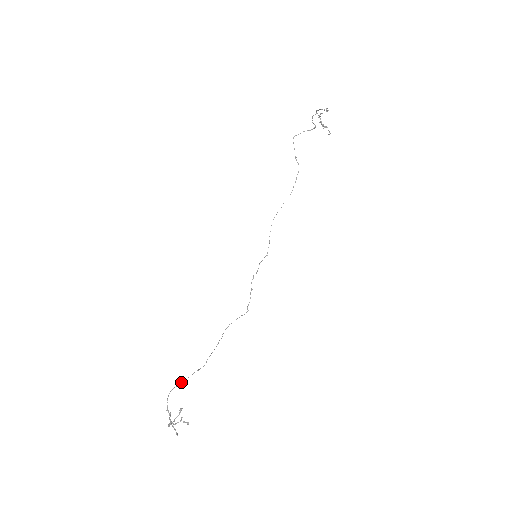
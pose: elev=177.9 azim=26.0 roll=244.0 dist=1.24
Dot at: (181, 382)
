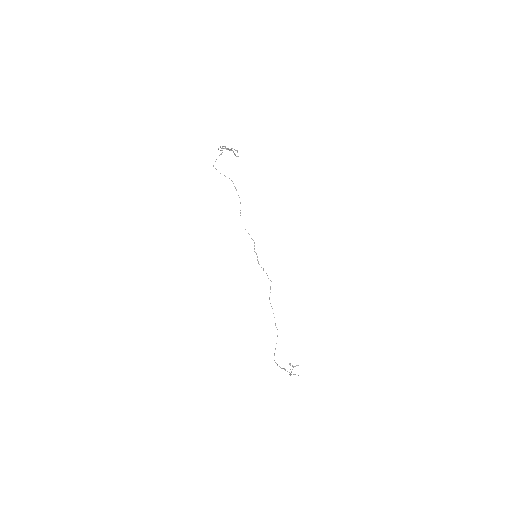
Dot at: occluded
